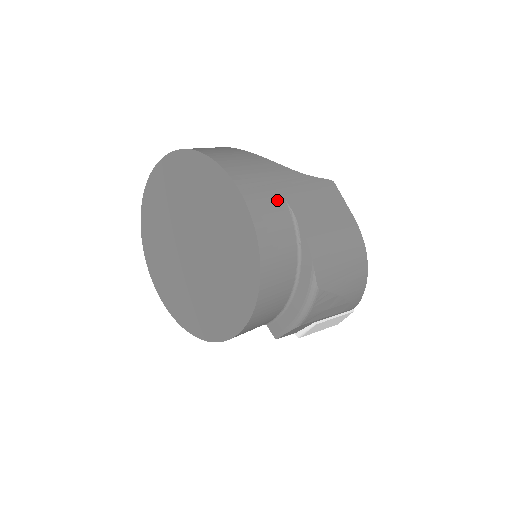
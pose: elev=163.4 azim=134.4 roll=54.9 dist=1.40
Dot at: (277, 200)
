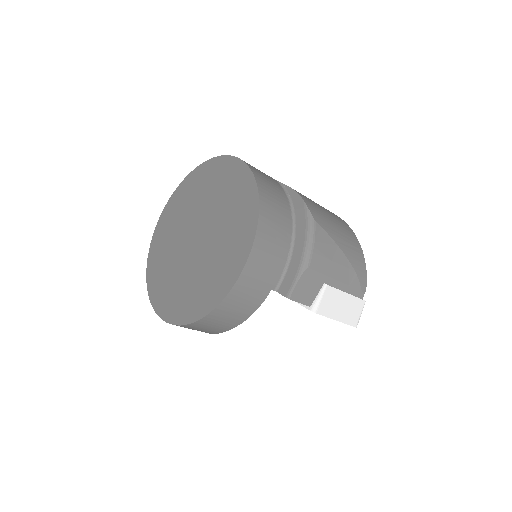
Dot at: occluded
